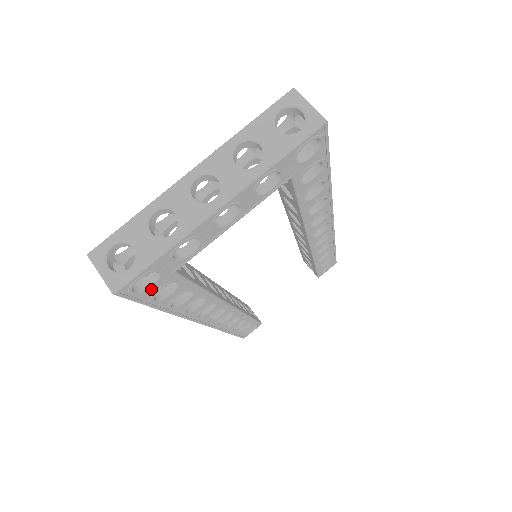
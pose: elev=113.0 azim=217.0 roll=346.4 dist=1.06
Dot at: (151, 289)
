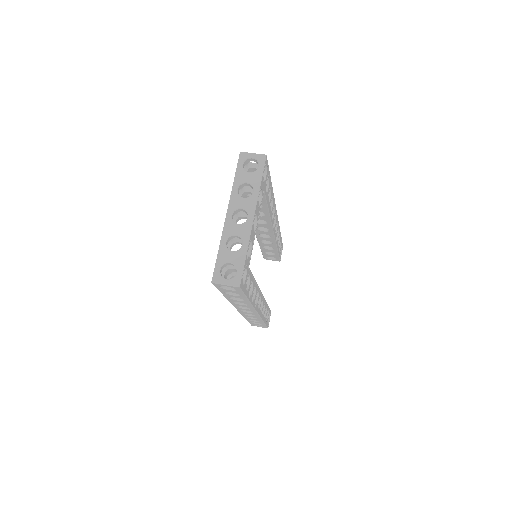
Dot at: (245, 282)
